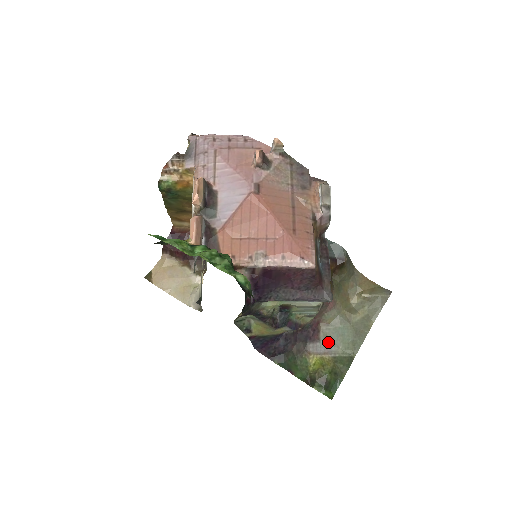
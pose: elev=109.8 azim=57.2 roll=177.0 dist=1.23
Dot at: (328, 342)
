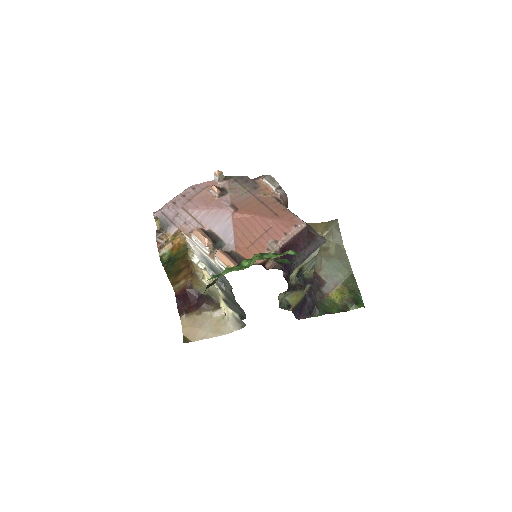
Dot at: (331, 278)
